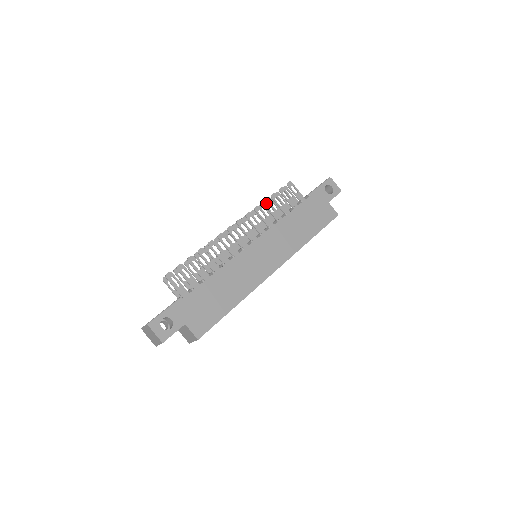
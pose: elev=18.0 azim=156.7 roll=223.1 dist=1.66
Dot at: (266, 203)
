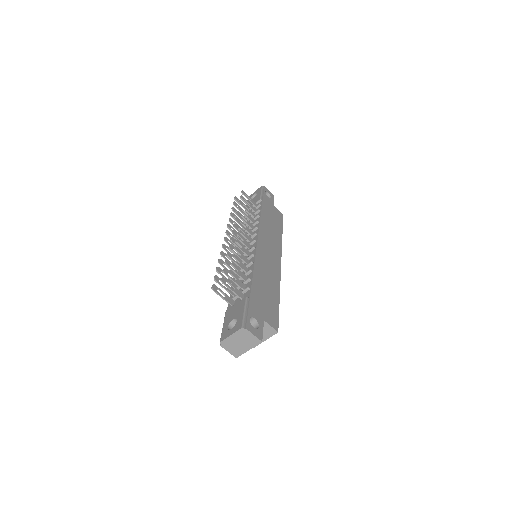
Dot at: (240, 209)
